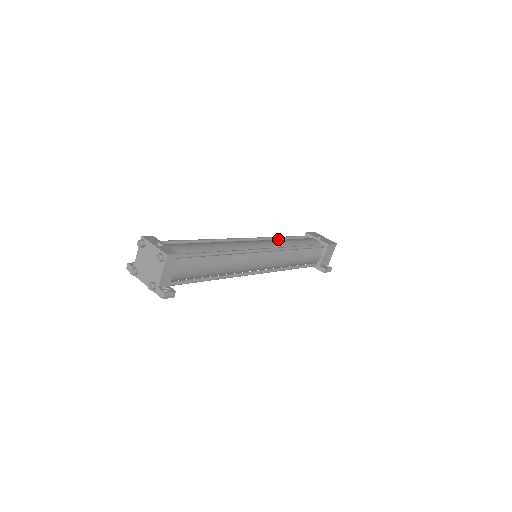
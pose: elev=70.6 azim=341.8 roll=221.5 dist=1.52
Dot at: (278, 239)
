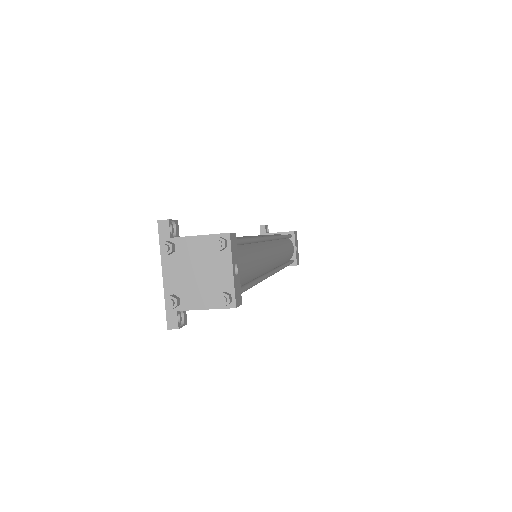
Dot at: occluded
